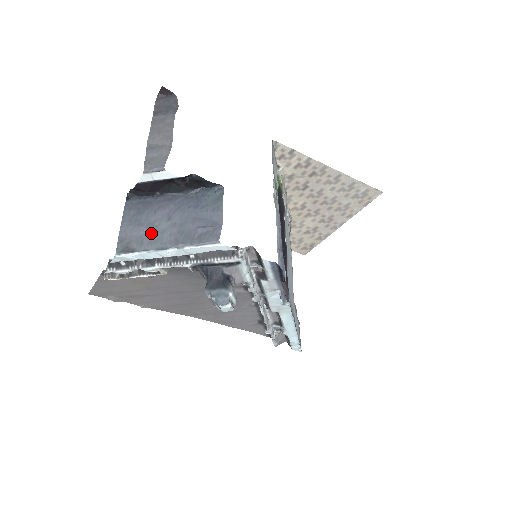
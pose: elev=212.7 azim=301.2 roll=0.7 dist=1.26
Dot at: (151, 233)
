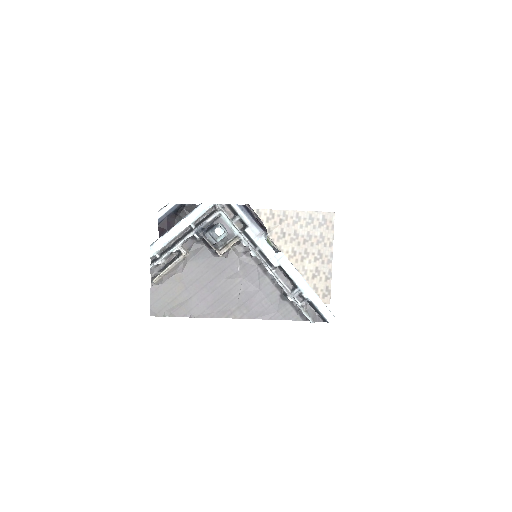
Dot at: occluded
